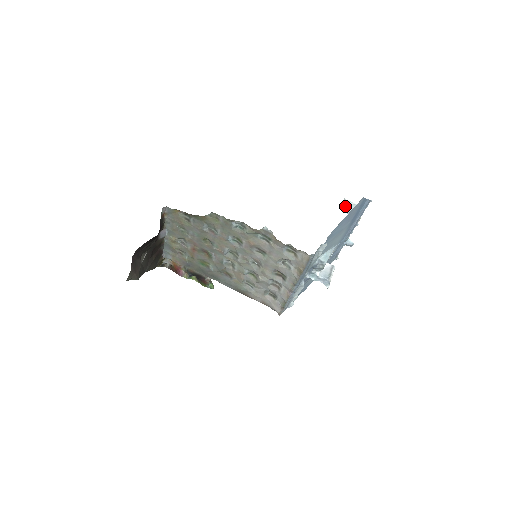
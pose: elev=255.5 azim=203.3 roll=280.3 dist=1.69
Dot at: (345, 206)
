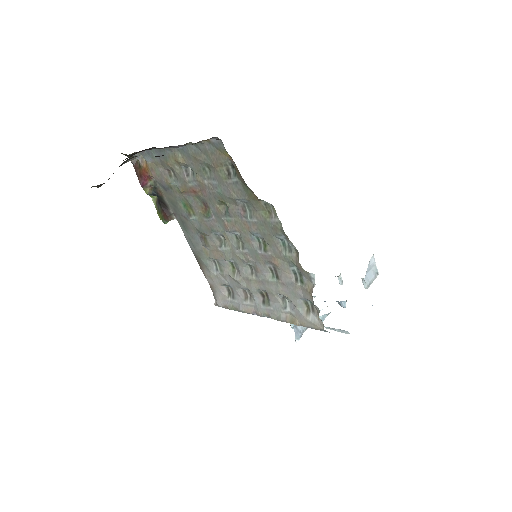
Dot at: (369, 263)
